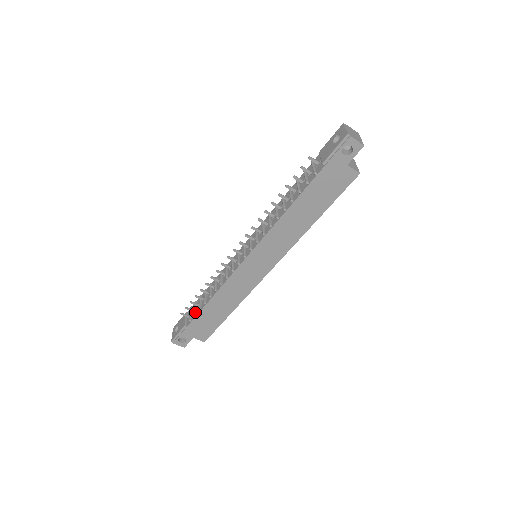
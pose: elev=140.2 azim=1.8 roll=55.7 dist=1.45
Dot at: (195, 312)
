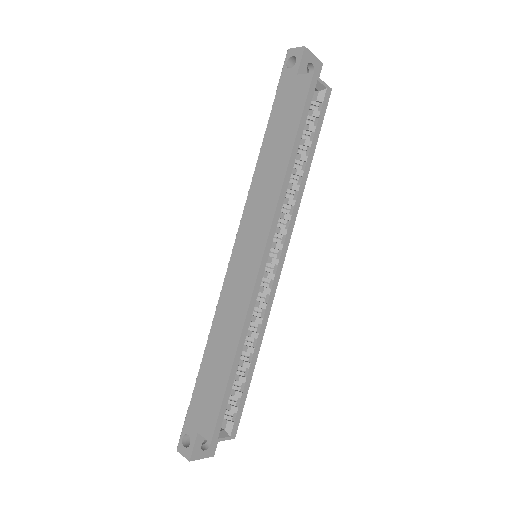
Dot at: occluded
